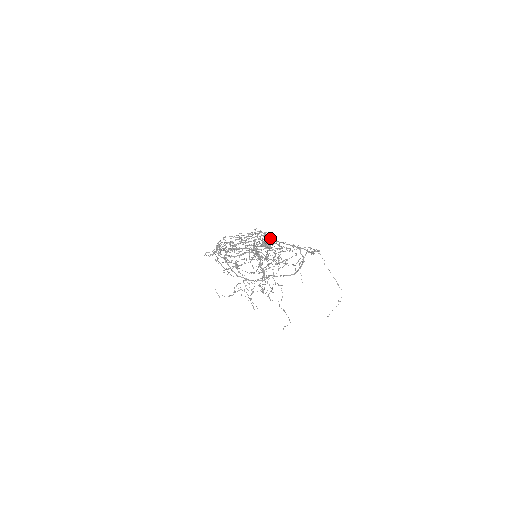
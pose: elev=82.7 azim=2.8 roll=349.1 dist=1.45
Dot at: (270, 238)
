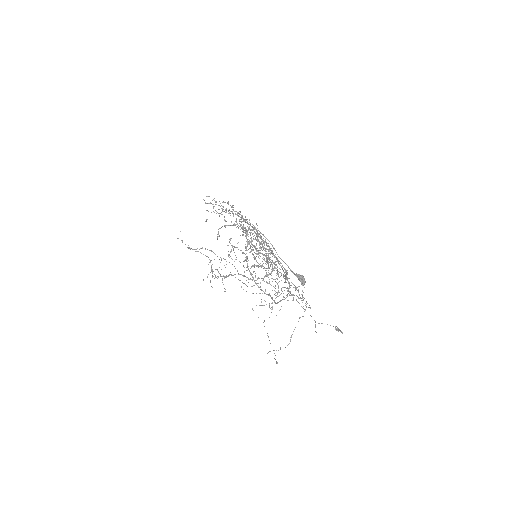
Dot at: occluded
